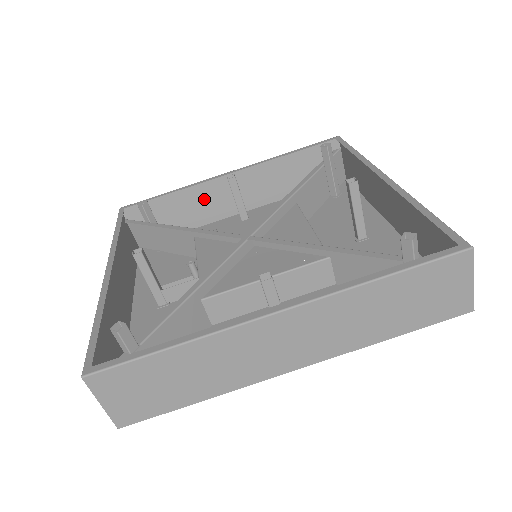
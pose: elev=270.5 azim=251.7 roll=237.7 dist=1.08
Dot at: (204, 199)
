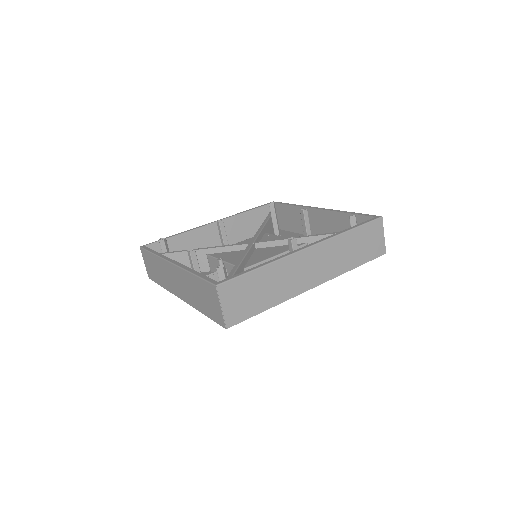
Dot at: (195, 241)
